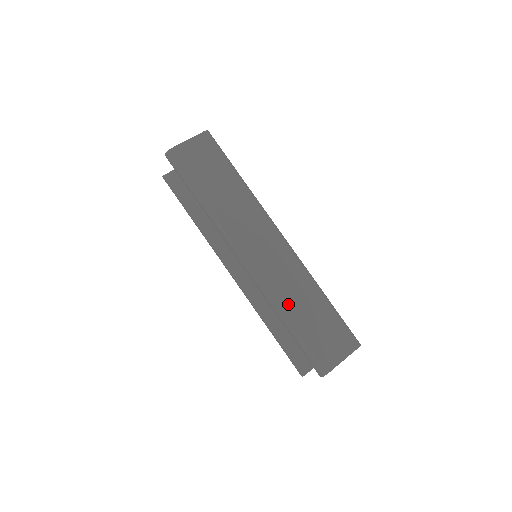
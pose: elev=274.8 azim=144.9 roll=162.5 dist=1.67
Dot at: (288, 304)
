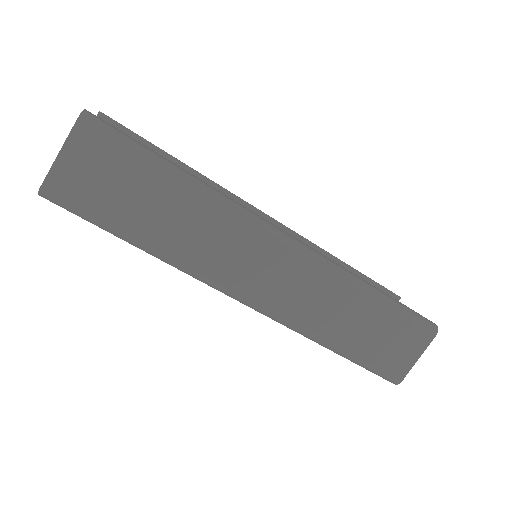
Dot at: (326, 329)
